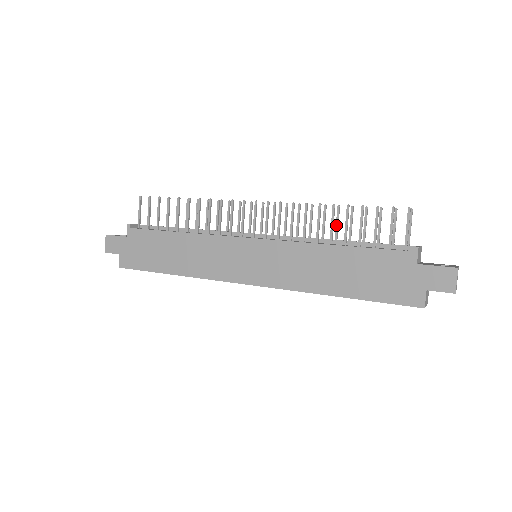
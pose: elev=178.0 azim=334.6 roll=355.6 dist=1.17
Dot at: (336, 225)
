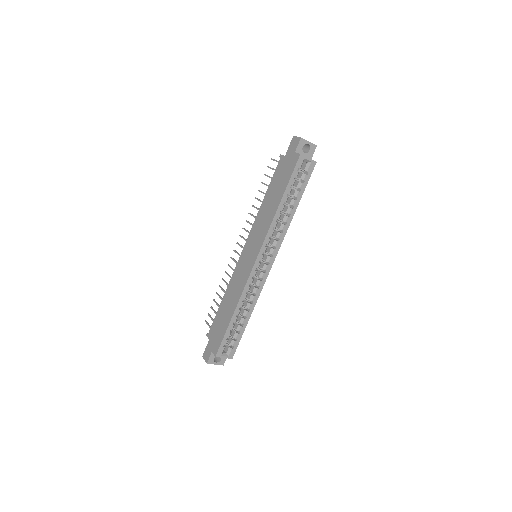
Dot at: occluded
